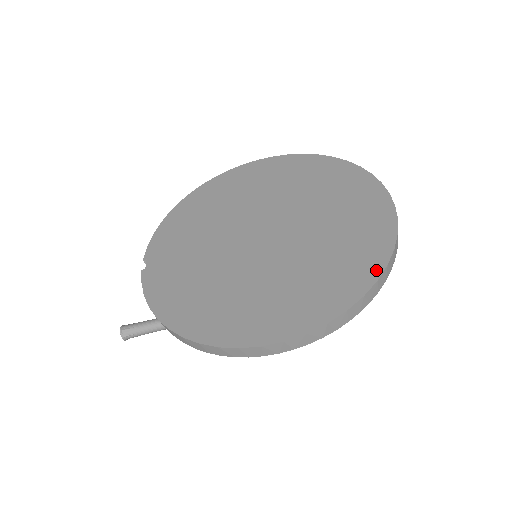
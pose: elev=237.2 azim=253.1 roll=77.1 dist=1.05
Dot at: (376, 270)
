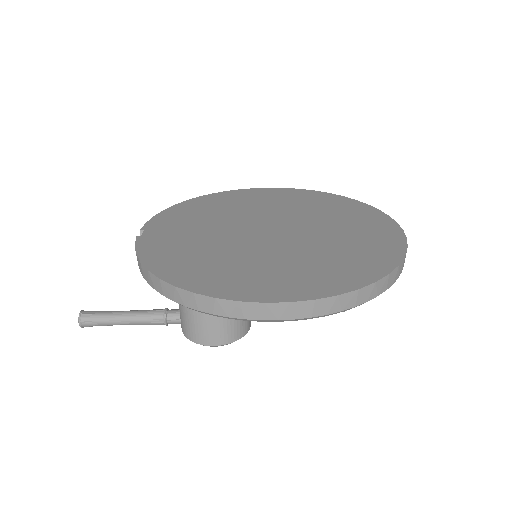
Dot at: (388, 267)
